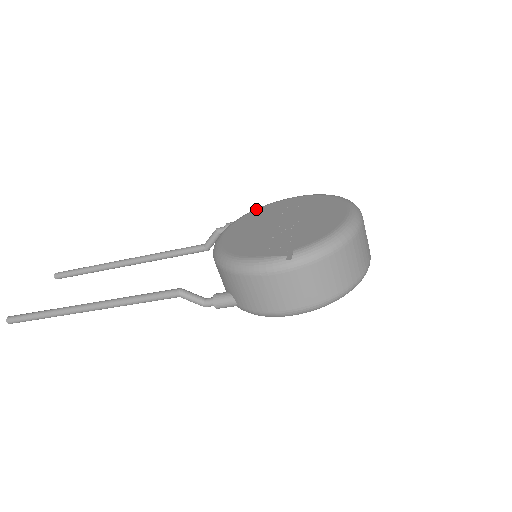
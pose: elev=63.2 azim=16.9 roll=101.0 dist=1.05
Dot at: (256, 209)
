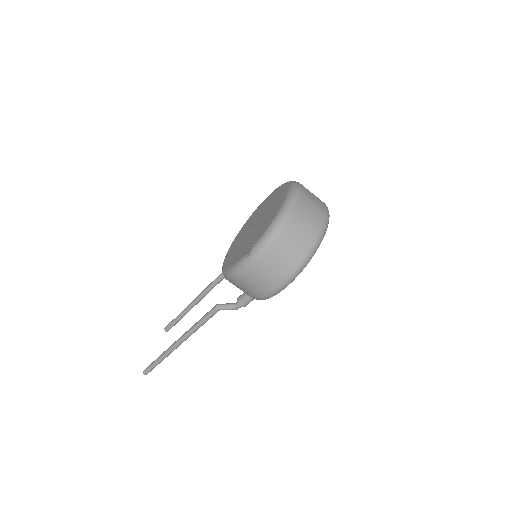
Dot at: (246, 221)
